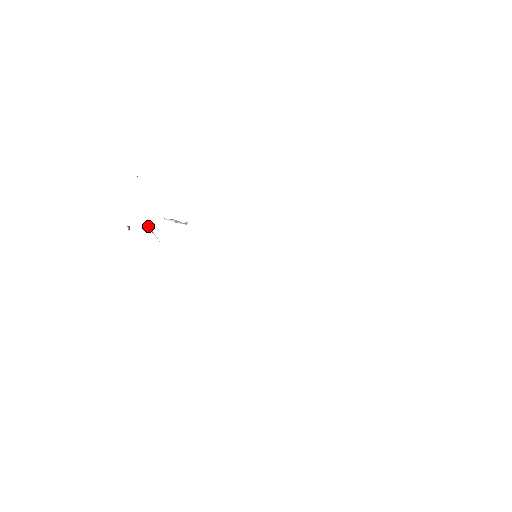
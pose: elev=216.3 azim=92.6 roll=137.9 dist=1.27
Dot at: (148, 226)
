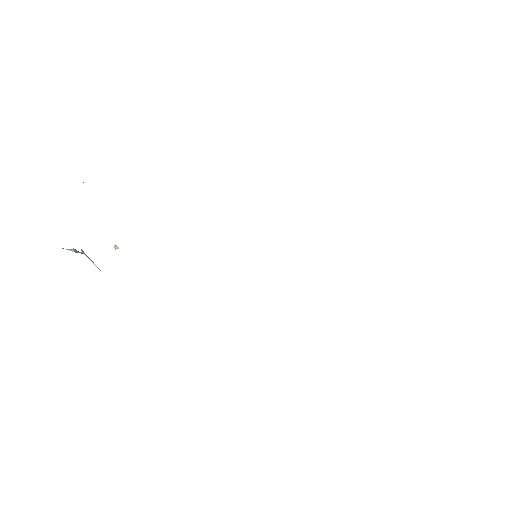
Dot at: (84, 253)
